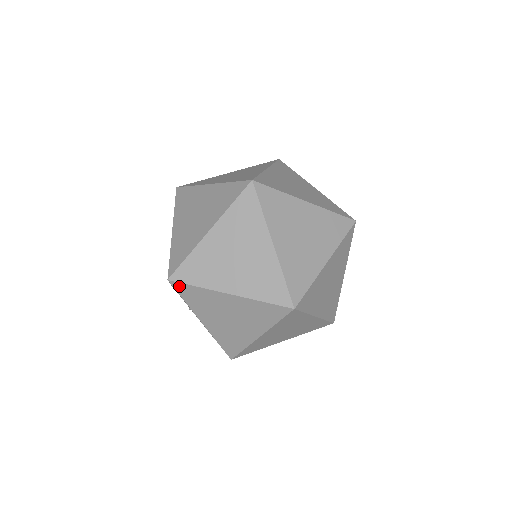
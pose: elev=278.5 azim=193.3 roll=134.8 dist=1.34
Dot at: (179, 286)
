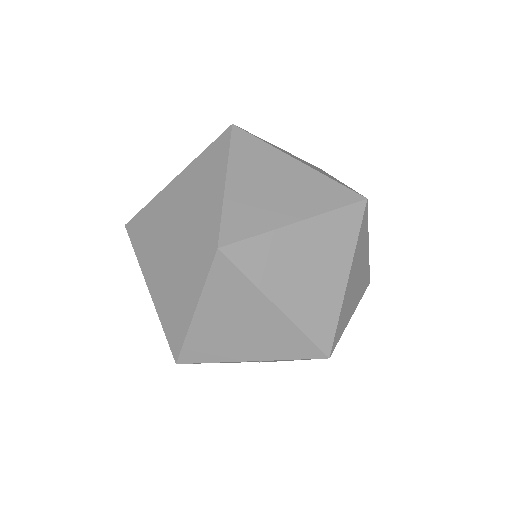
Dot at: (185, 357)
